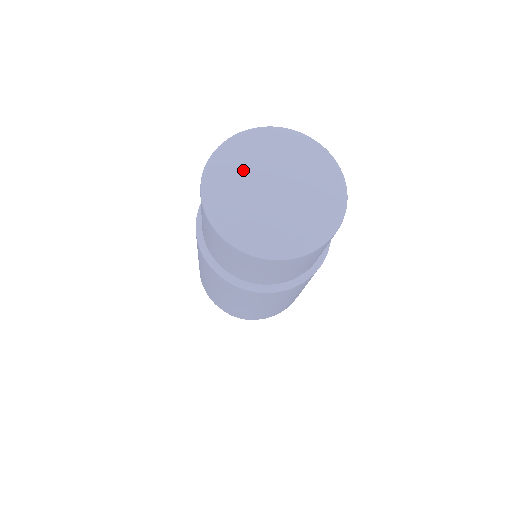
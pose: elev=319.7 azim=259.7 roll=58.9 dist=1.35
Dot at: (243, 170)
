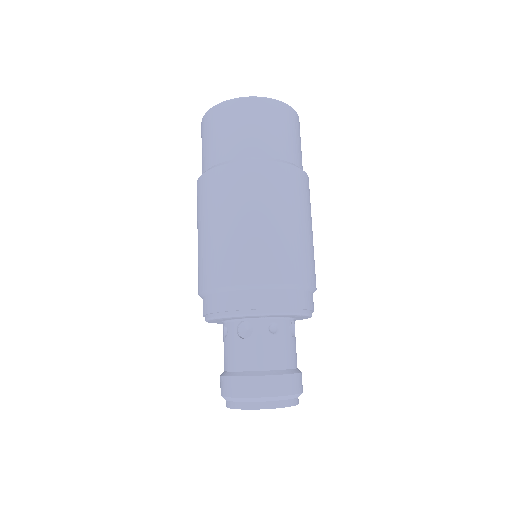
Dot at: occluded
